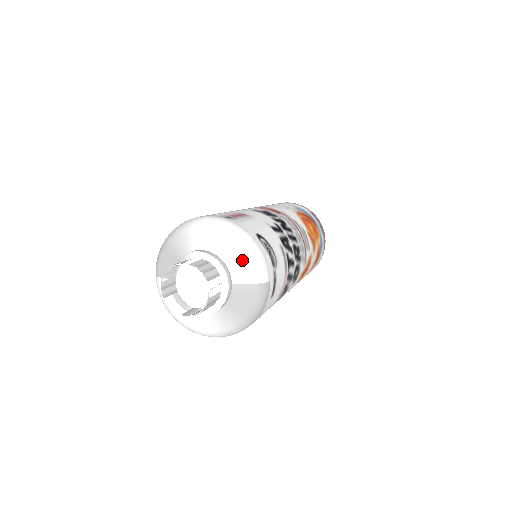
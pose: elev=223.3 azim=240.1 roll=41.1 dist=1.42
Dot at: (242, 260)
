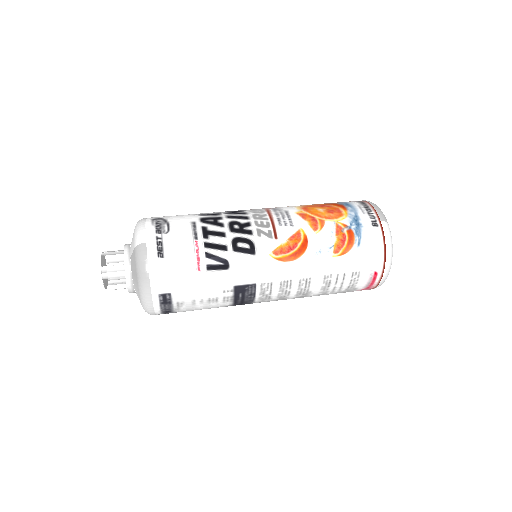
Dot at: (133, 237)
